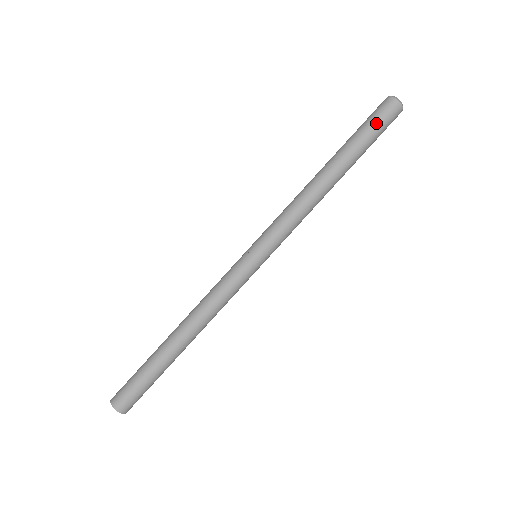
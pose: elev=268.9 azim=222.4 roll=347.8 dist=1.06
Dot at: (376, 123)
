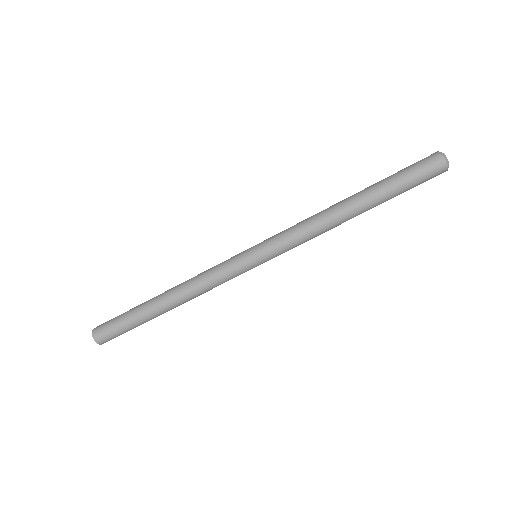
Dot at: (415, 175)
